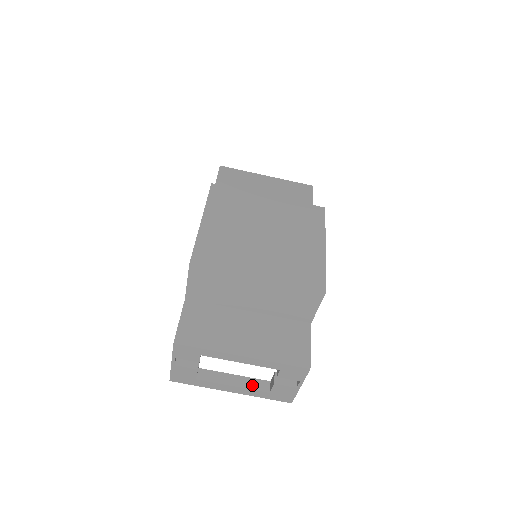
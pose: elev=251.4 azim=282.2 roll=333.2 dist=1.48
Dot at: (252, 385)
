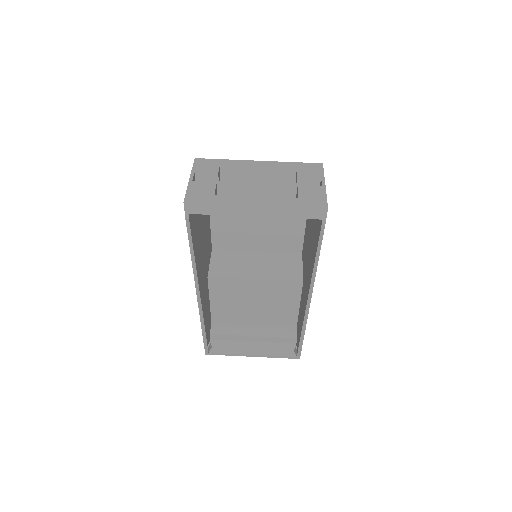
Dot at: occluded
